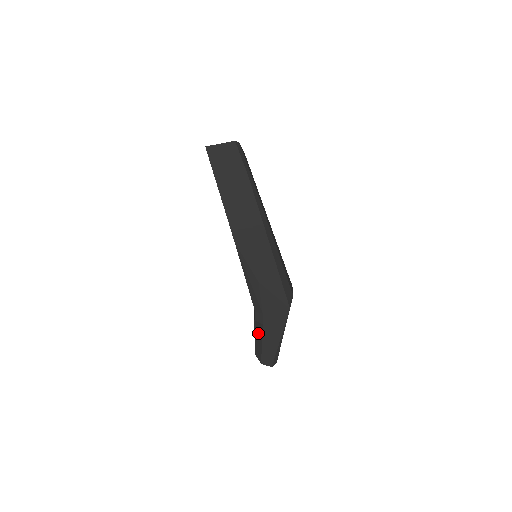
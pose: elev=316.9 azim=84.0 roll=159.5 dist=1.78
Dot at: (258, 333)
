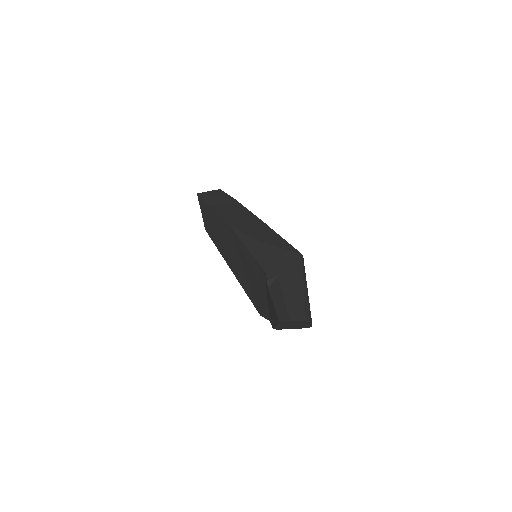
Dot at: (275, 293)
